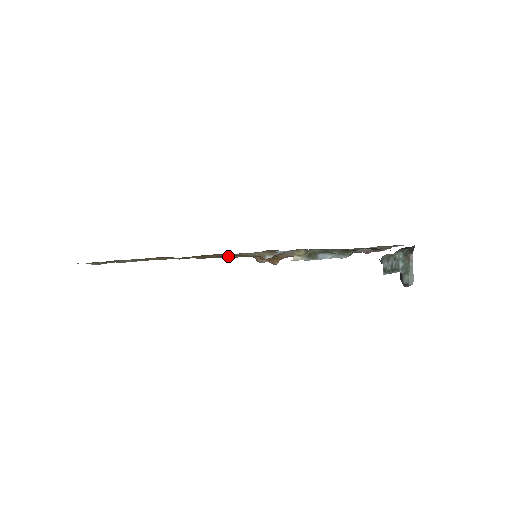
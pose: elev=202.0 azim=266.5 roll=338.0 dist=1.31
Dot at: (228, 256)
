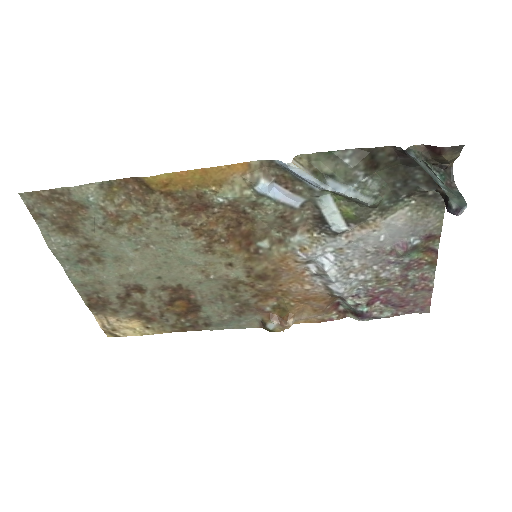
Dot at: (221, 266)
